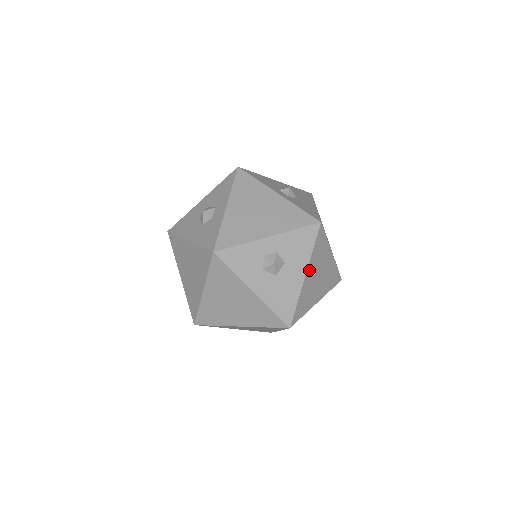
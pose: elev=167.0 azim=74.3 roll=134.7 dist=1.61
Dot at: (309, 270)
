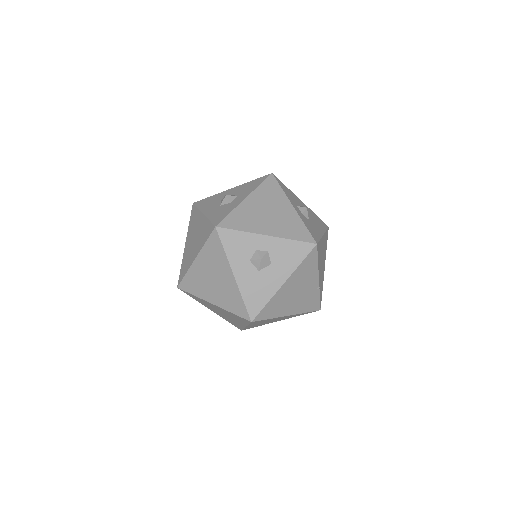
Dot at: (290, 280)
